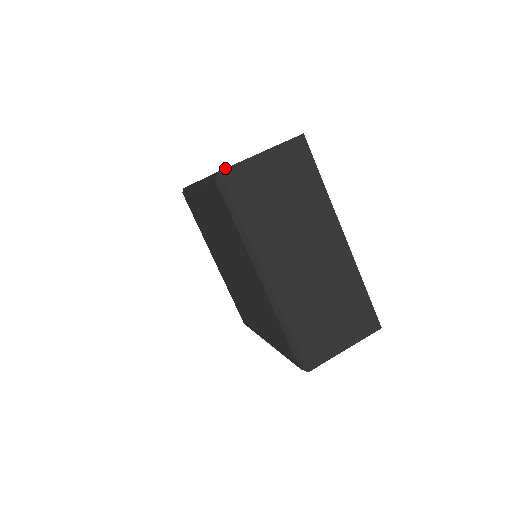
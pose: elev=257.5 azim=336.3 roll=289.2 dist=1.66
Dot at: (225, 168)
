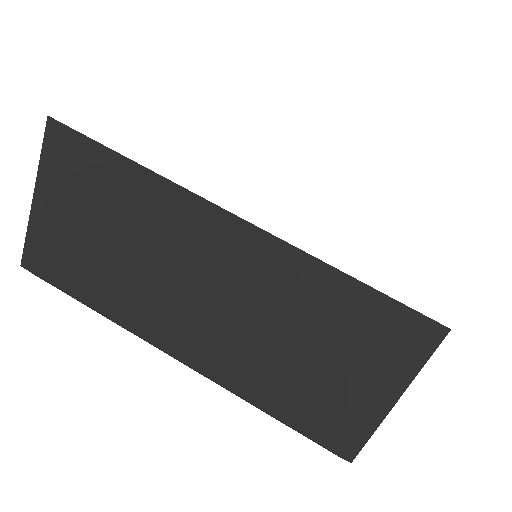
Dot at: (22, 255)
